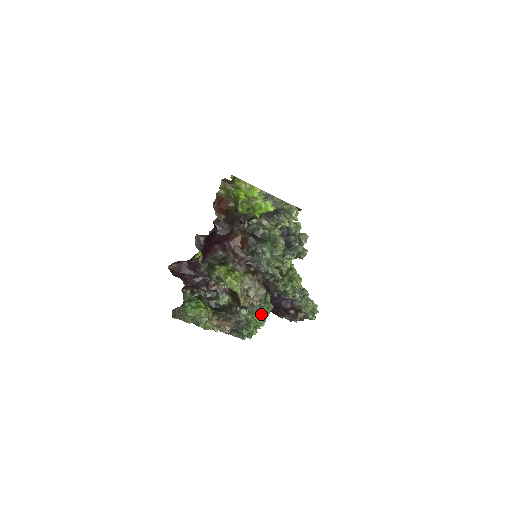
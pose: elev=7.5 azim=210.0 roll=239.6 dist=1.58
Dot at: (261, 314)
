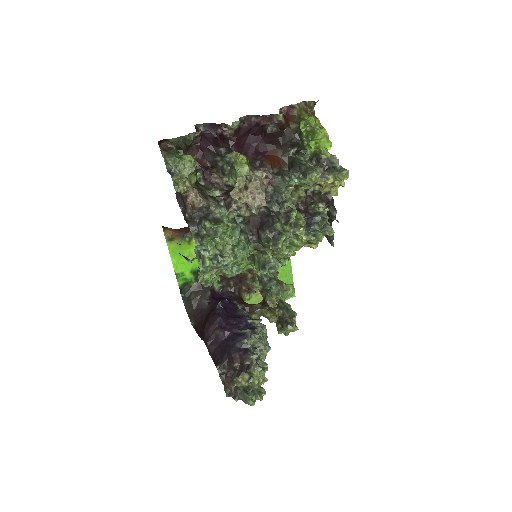
Dot at: (236, 235)
